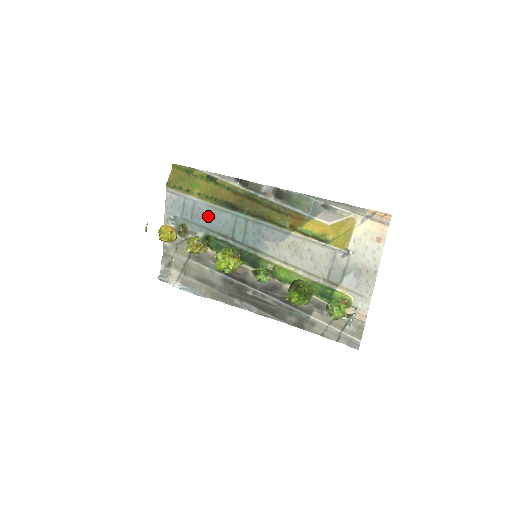
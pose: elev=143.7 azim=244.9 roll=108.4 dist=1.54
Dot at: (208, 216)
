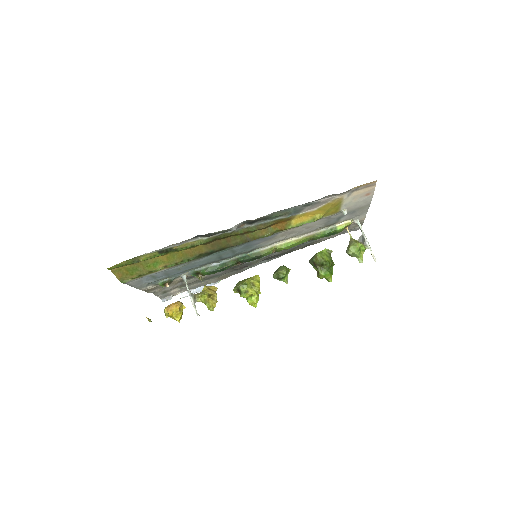
Dot at: (186, 267)
